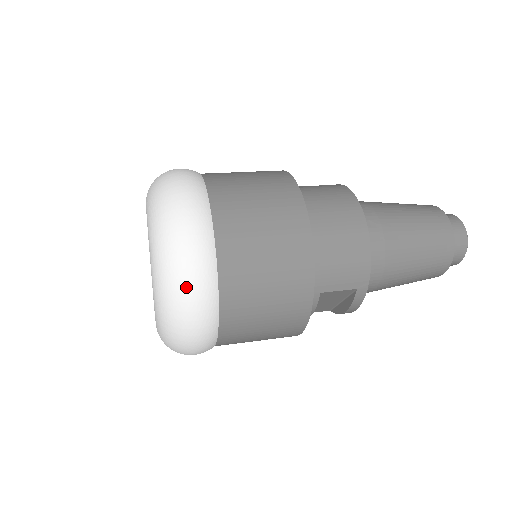
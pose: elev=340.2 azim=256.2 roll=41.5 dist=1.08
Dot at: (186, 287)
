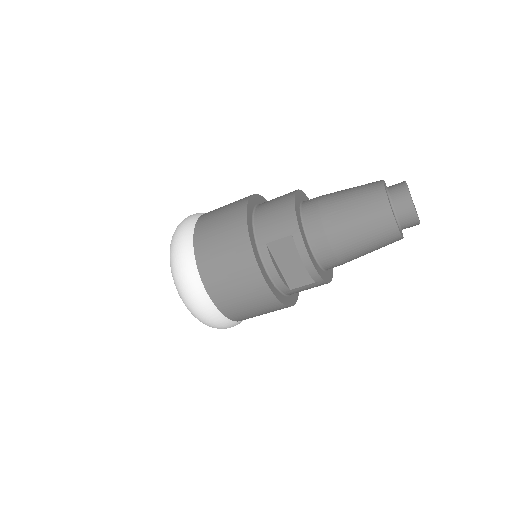
Dot at: (175, 248)
